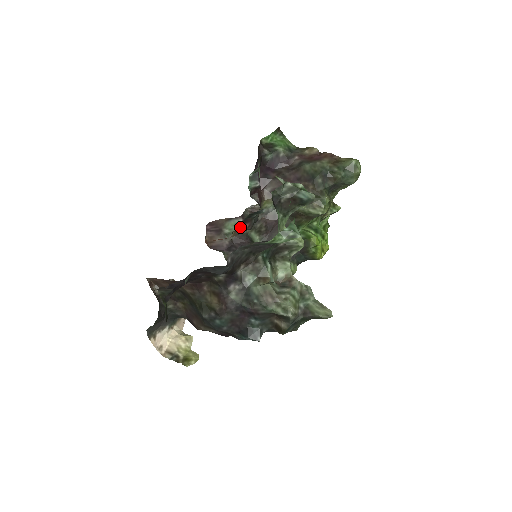
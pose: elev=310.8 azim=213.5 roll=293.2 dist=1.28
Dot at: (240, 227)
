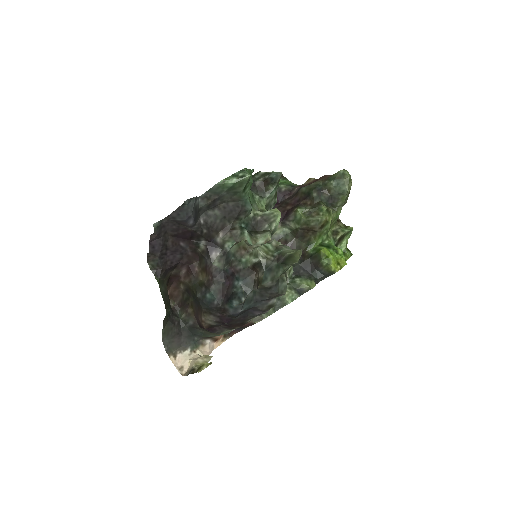
Dot at: occluded
